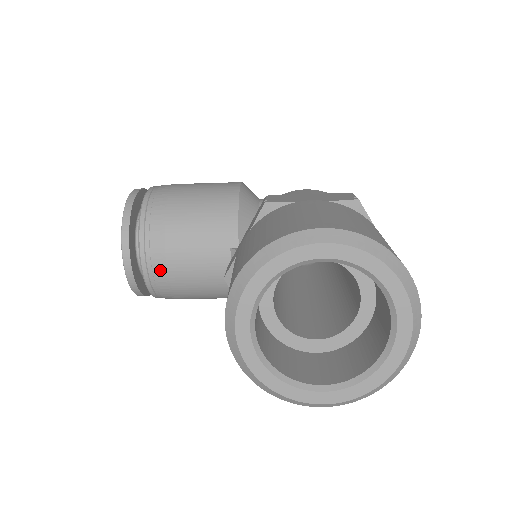
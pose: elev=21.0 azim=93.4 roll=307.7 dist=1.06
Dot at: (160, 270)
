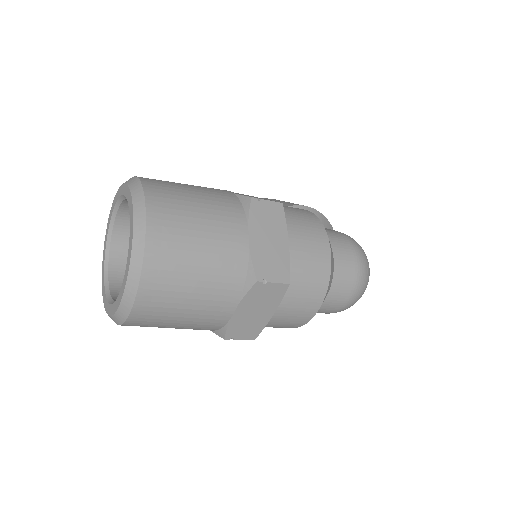
Dot at: occluded
